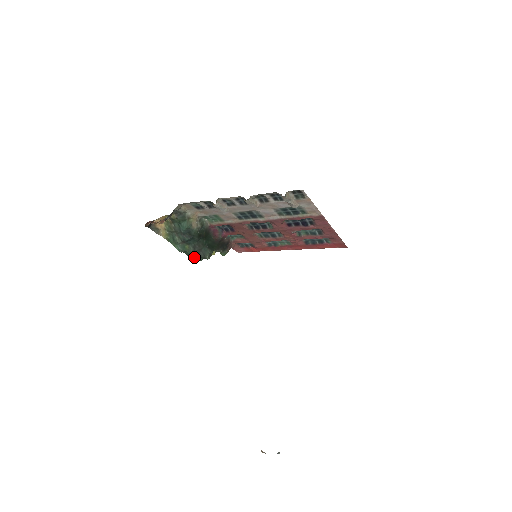
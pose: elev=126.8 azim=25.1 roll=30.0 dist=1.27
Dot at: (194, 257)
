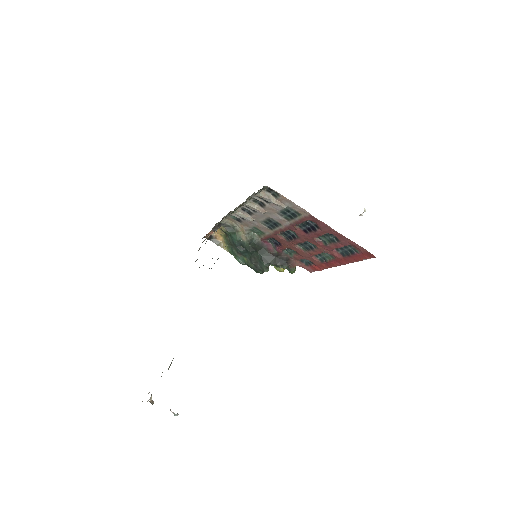
Dot at: (255, 270)
